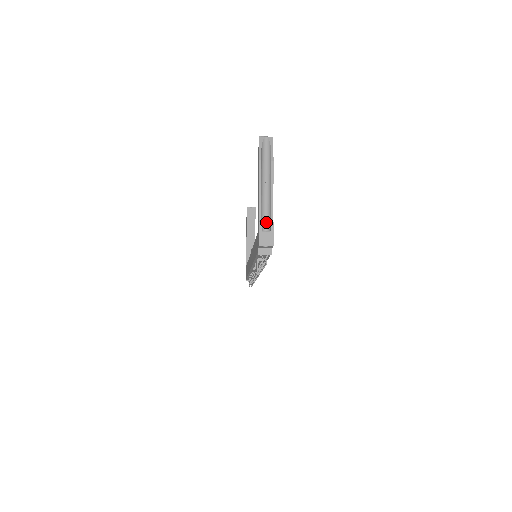
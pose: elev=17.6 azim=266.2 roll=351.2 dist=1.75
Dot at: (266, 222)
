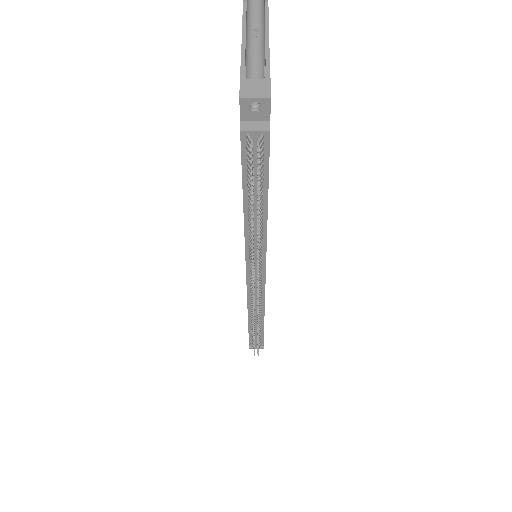
Dot at: occluded
